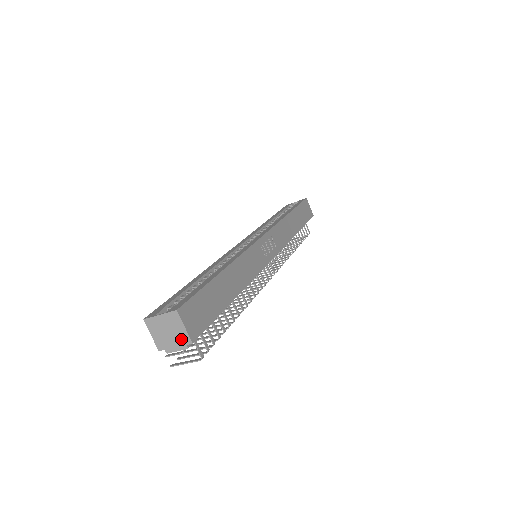
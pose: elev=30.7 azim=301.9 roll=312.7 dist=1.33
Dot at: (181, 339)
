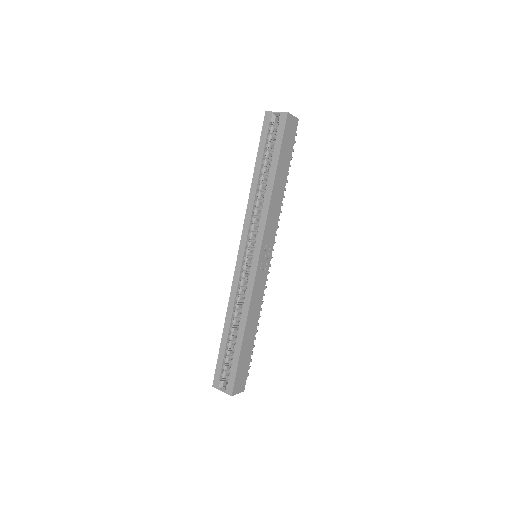
Dot at: occluded
